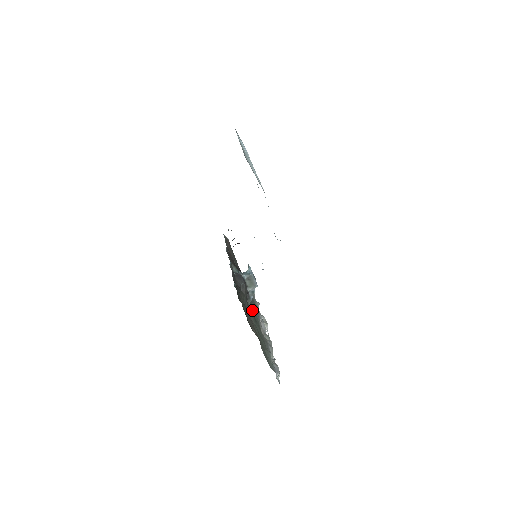
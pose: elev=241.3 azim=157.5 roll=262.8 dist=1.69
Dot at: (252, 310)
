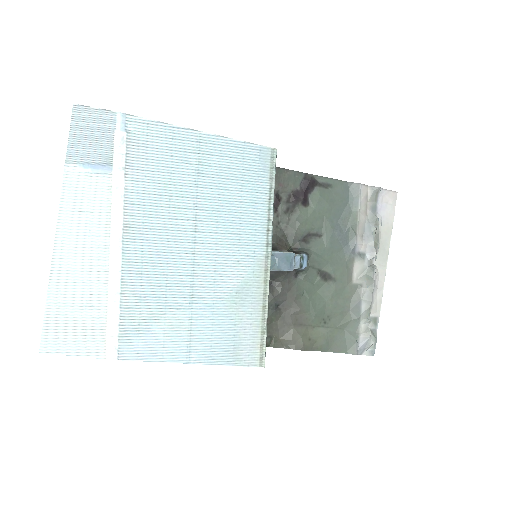
Dot at: (321, 265)
